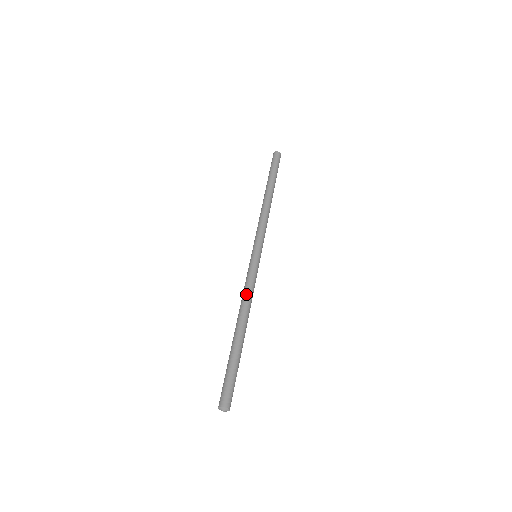
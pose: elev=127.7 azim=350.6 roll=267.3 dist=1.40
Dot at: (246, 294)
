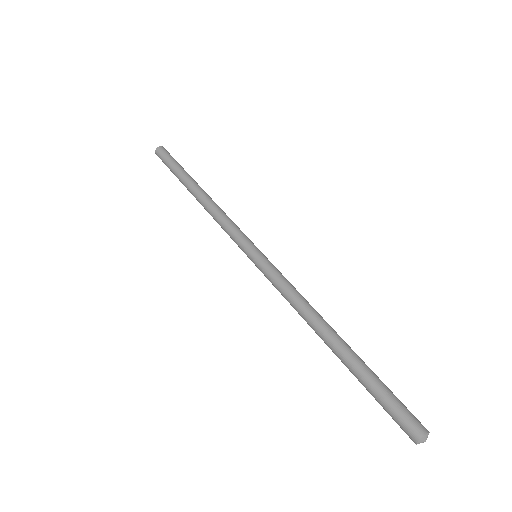
Dot at: (294, 301)
